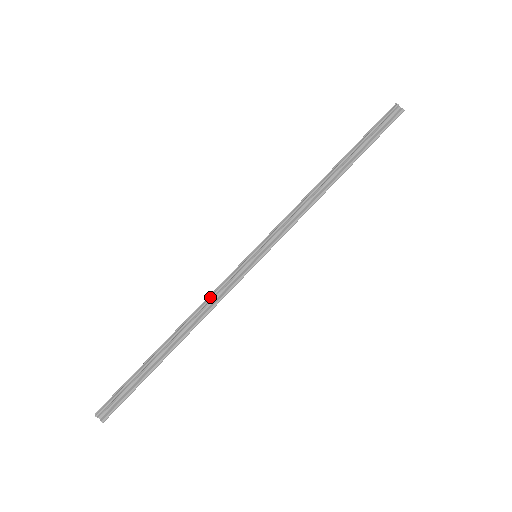
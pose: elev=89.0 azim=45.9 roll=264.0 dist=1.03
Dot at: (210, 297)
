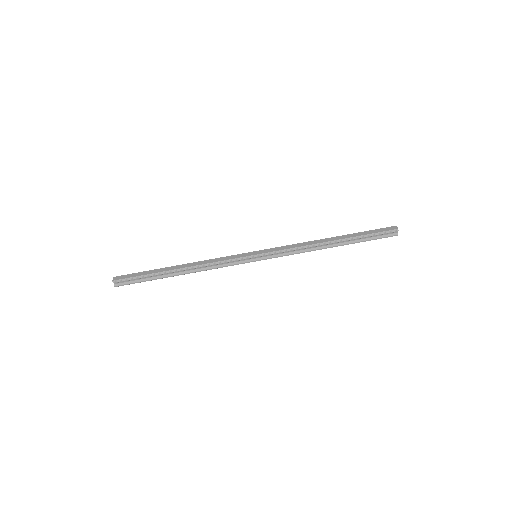
Dot at: (216, 264)
